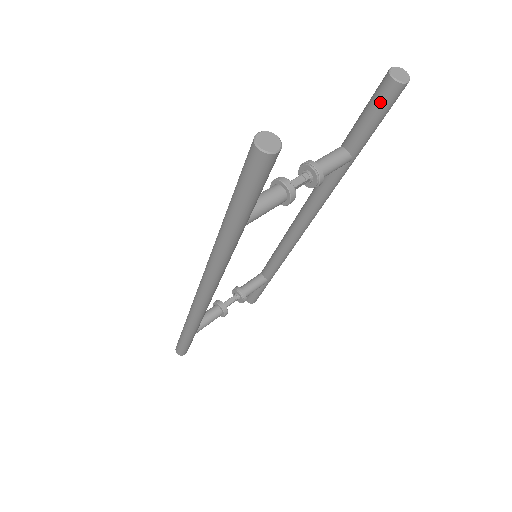
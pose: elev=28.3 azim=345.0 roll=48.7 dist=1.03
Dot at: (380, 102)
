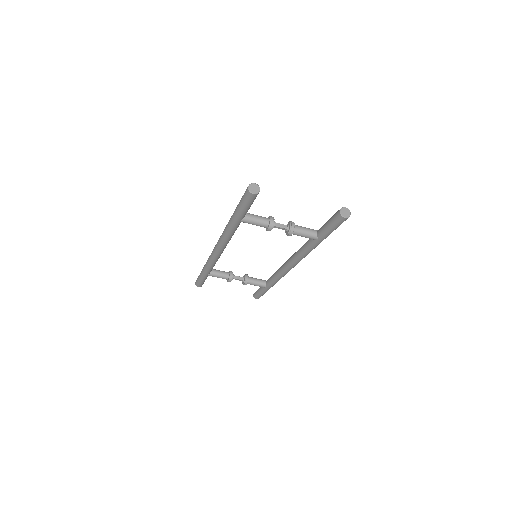
Dot at: (333, 218)
